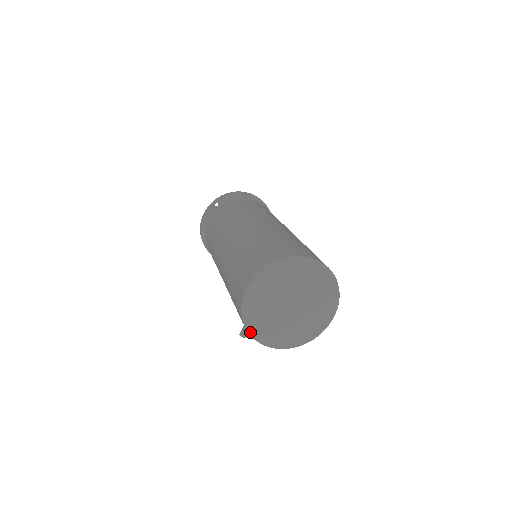
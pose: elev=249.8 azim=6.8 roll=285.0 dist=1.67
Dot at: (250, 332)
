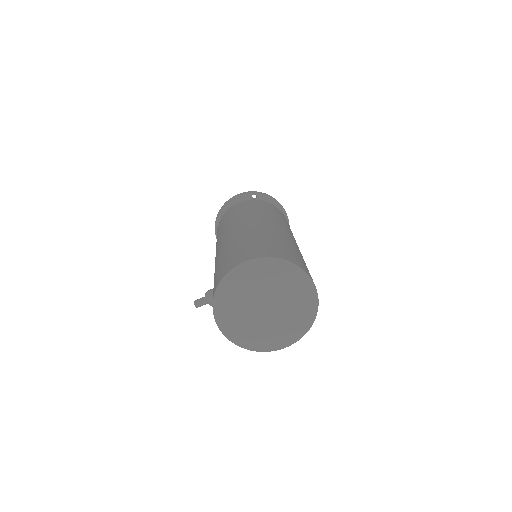
Dot at: (216, 299)
